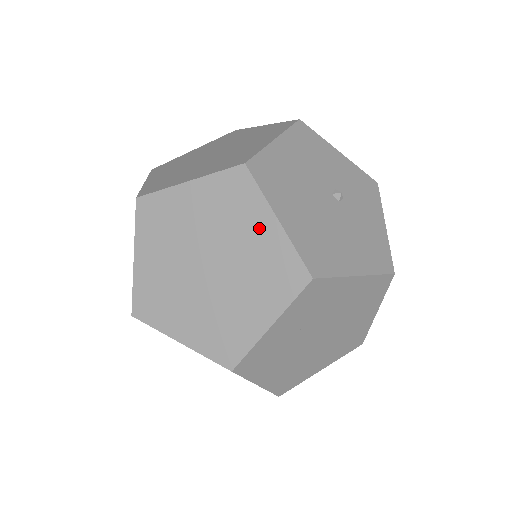
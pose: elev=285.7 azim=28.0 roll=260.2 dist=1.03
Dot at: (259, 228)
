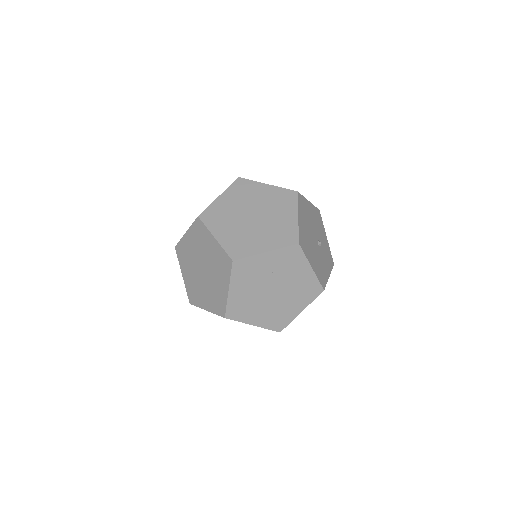
Dot at: (288, 215)
